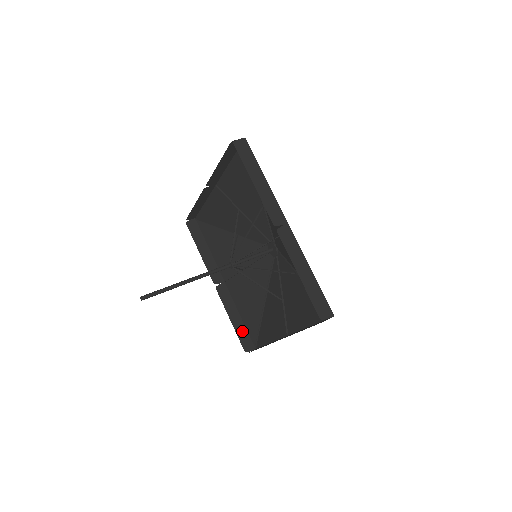
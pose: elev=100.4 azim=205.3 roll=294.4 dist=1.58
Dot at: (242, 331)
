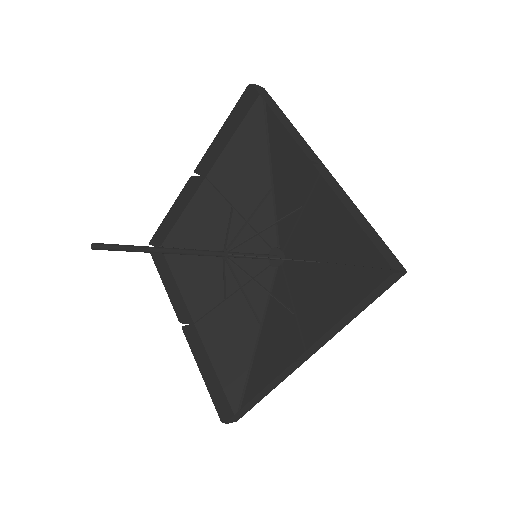
Dot at: (167, 227)
